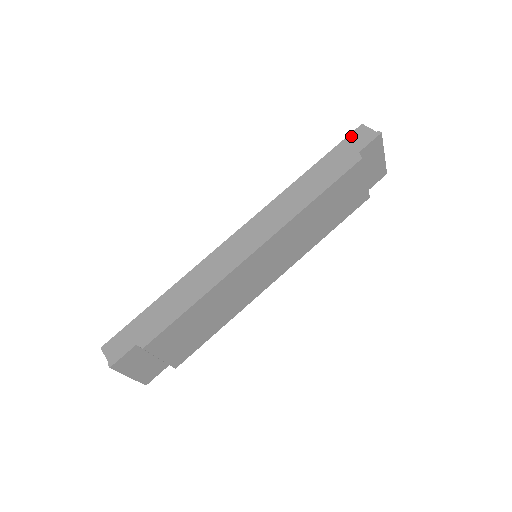
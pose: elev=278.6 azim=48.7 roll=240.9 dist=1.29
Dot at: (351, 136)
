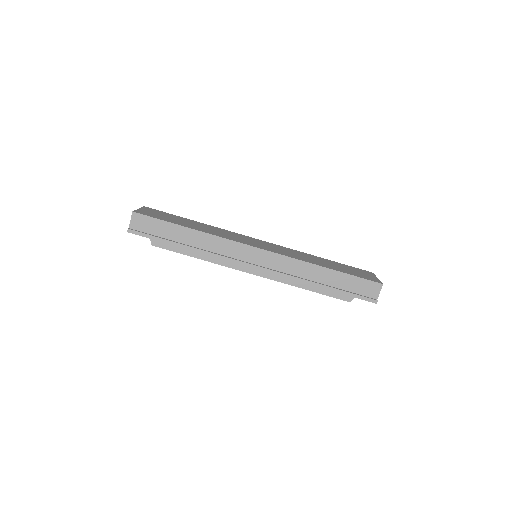
Dot at: (369, 283)
